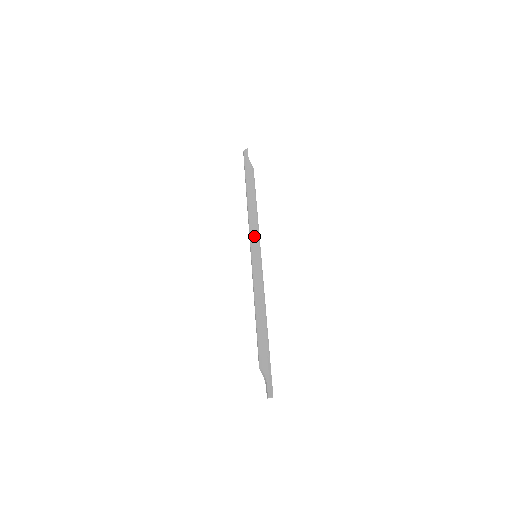
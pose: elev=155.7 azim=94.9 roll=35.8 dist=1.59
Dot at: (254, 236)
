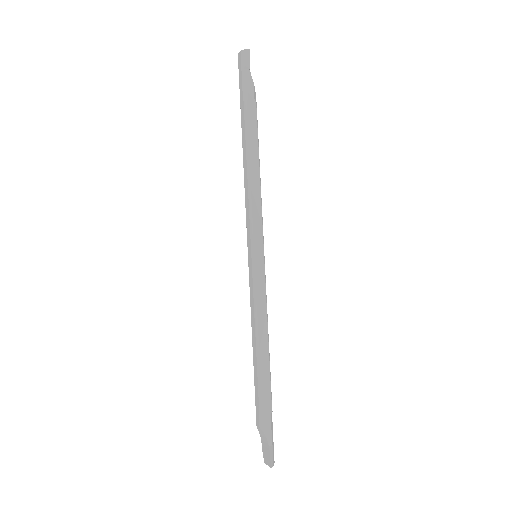
Dot at: (257, 225)
